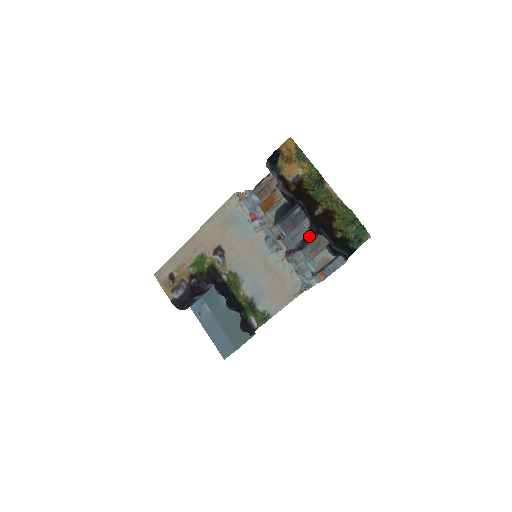
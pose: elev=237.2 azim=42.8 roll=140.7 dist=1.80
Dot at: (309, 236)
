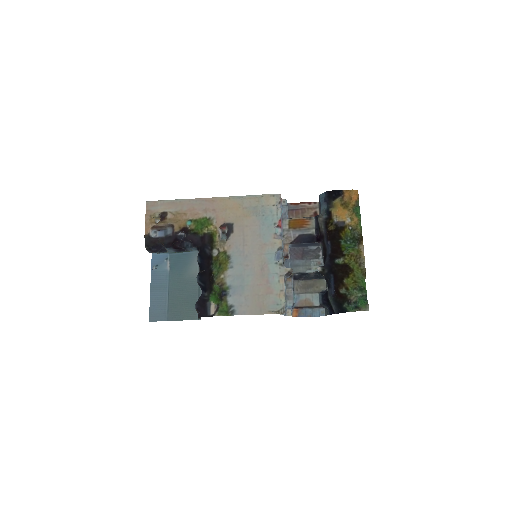
Dot at: (311, 274)
